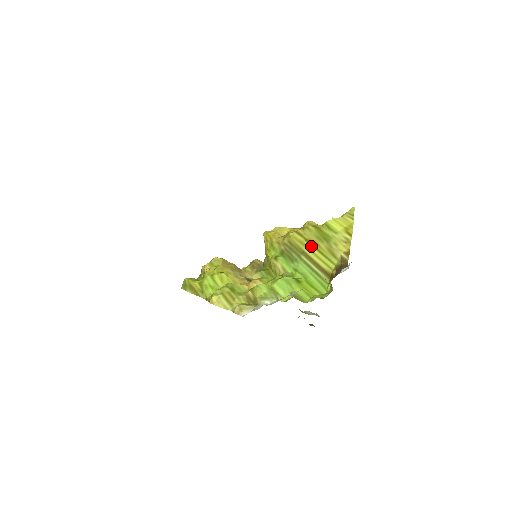
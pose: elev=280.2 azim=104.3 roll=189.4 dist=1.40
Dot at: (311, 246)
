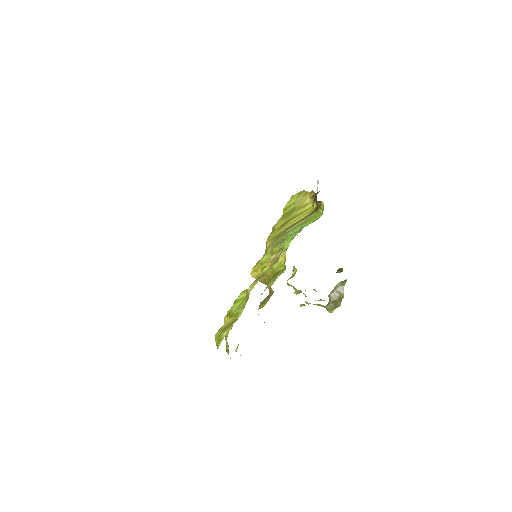
Dot at: (287, 223)
